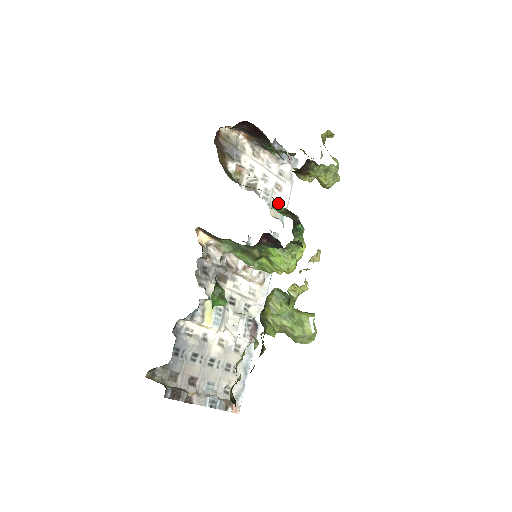
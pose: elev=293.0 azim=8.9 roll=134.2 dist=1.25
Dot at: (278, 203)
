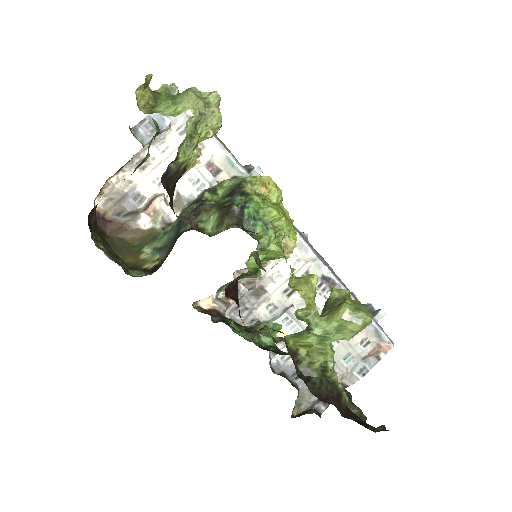
Dot at: (208, 205)
